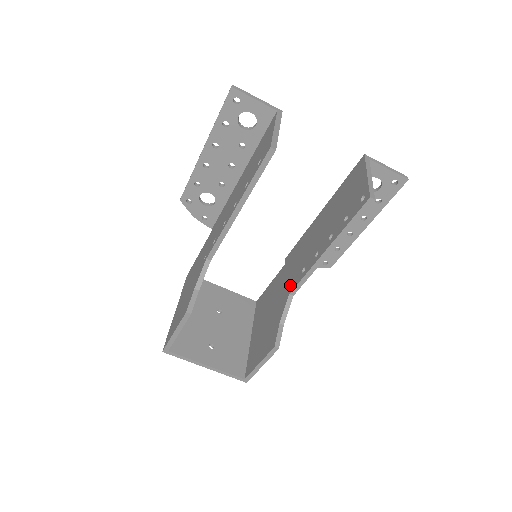
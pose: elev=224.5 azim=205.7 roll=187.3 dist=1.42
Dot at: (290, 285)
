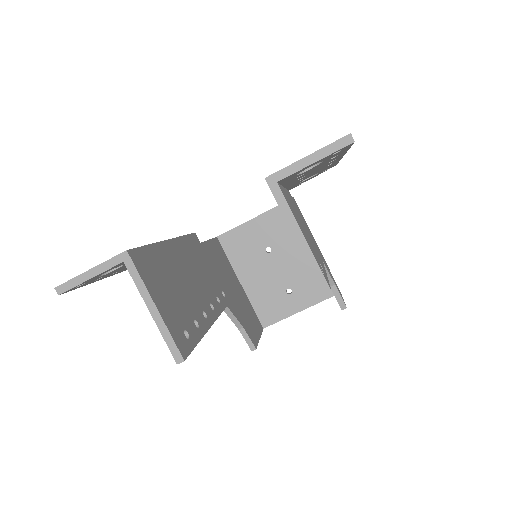
Dot at: occluded
